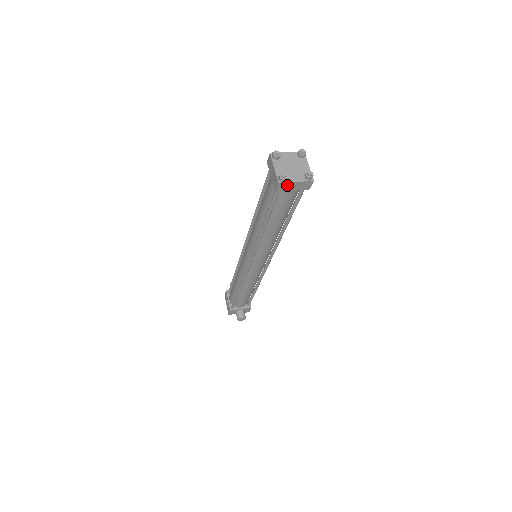
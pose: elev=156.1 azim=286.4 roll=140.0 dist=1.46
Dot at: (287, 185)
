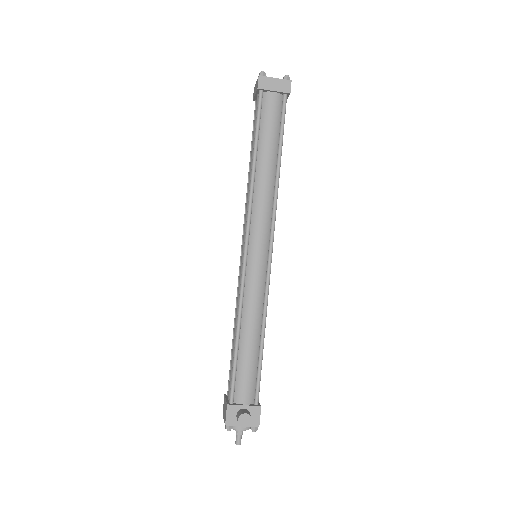
Dot at: (267, 81)
